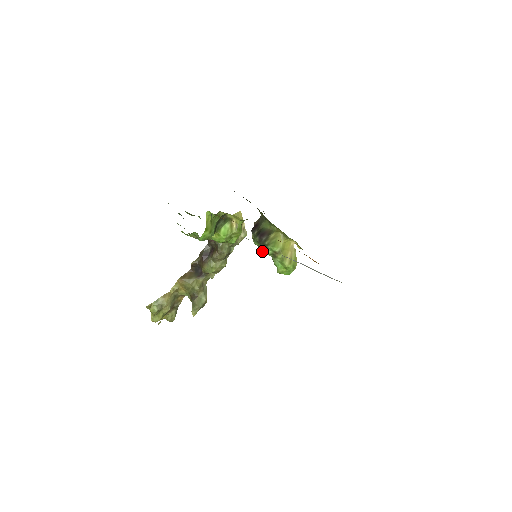
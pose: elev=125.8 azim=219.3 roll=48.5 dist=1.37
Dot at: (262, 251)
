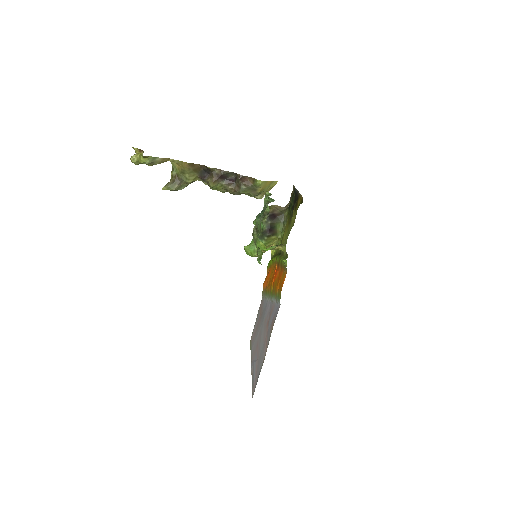
Dot at: (254, 224)
